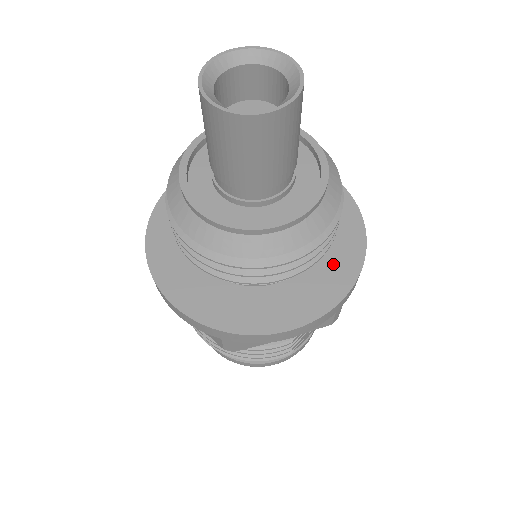
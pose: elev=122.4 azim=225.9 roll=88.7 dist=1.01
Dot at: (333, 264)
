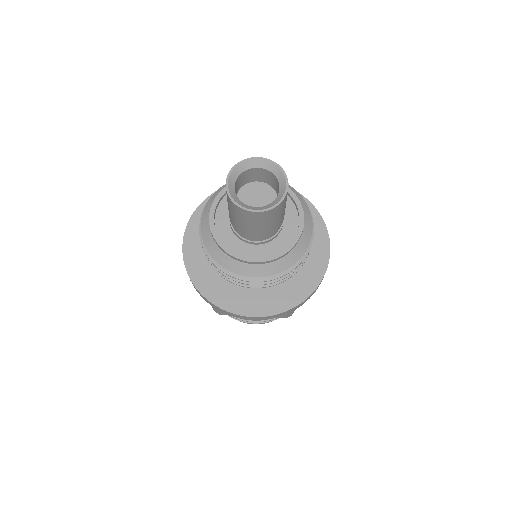
Dot at: occluded
